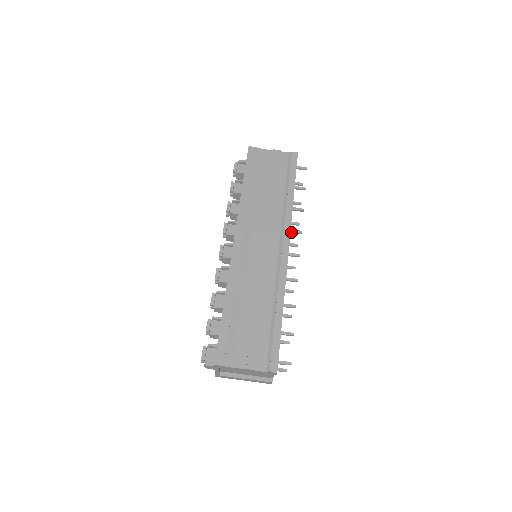
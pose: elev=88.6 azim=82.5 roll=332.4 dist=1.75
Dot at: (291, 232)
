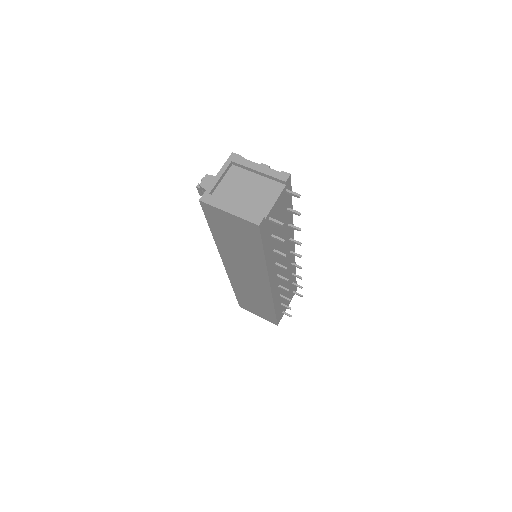
Dot at: (292, 264)
